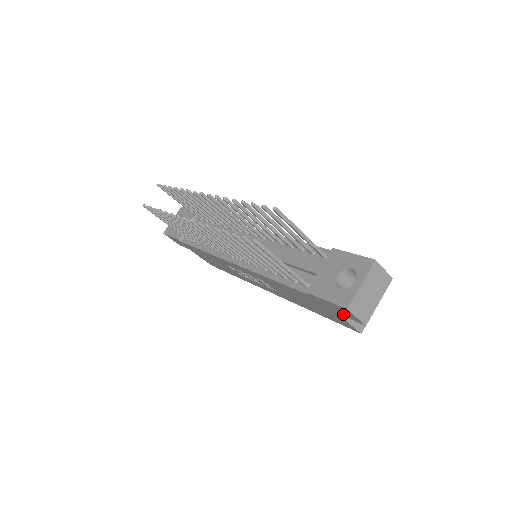
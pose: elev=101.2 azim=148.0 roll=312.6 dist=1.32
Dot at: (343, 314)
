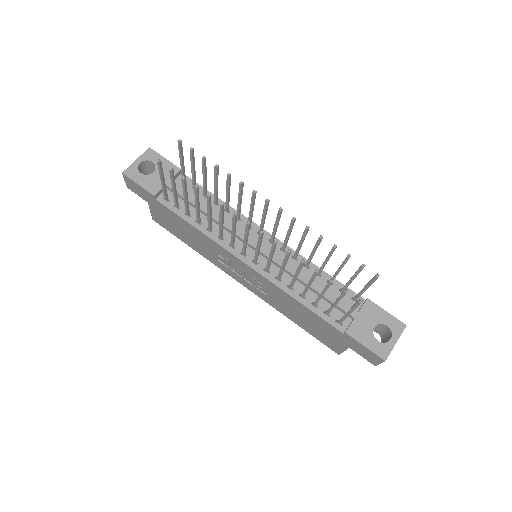
Dot at: (361, 353)
